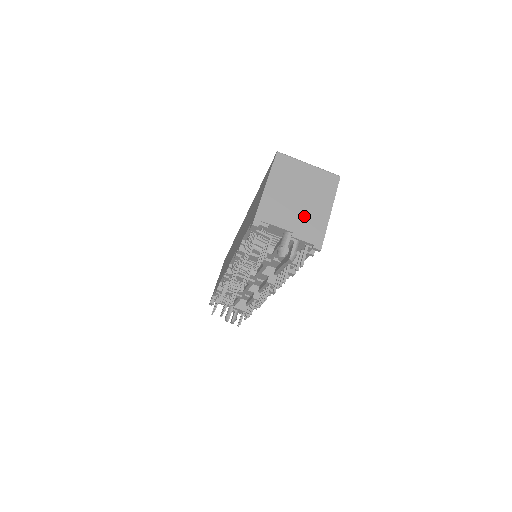
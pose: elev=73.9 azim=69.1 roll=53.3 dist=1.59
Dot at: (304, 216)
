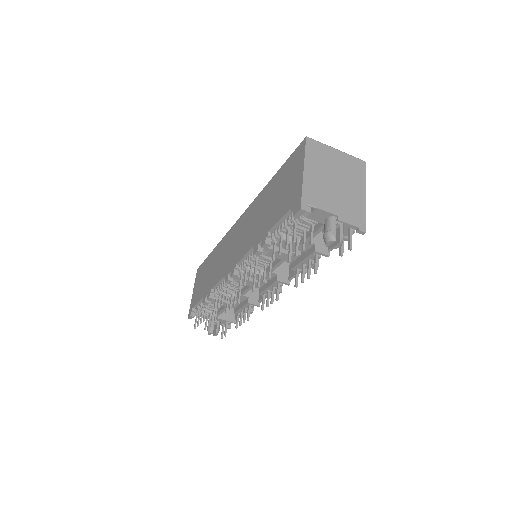
Dot at: (344, 199)
